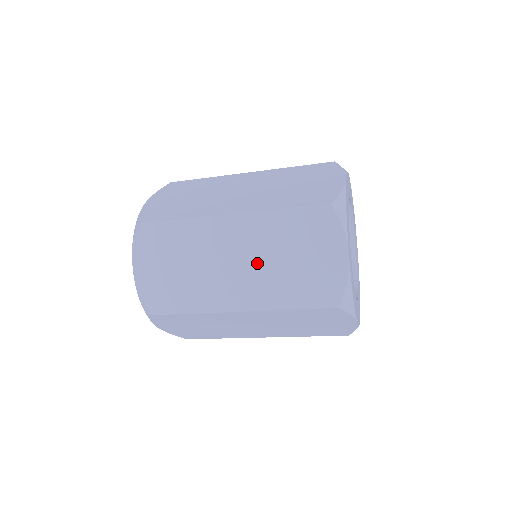
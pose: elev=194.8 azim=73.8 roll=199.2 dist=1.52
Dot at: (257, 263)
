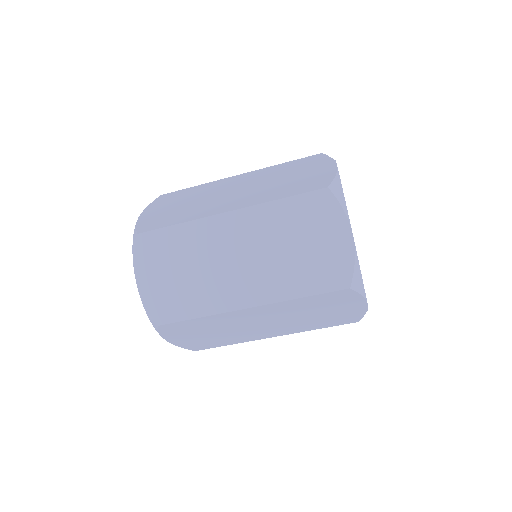
Dot at: (255, 187)
